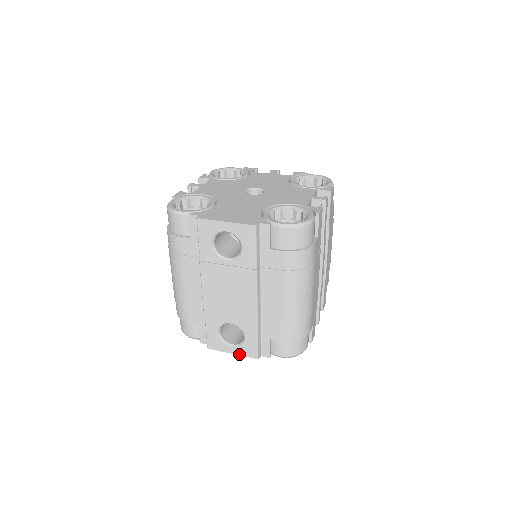
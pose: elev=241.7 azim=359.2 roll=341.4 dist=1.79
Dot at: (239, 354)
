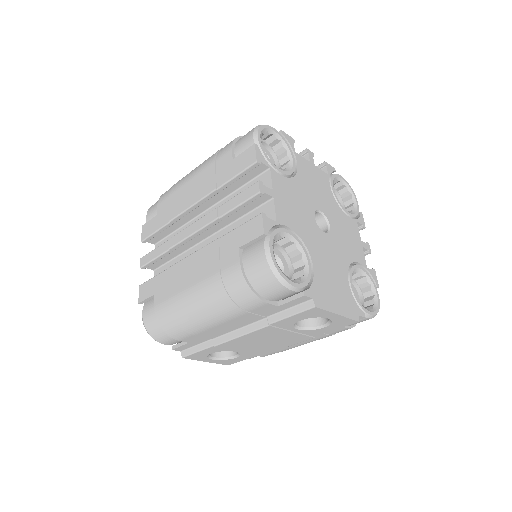
Dot at: (214, 362)
